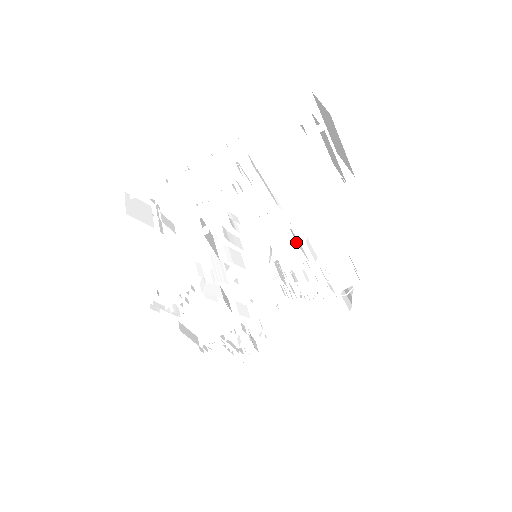
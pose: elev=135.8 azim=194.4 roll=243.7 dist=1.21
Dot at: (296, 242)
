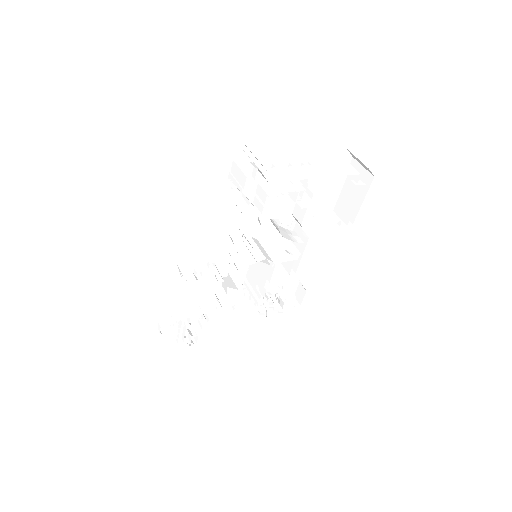
Dot at: (294, 255)
